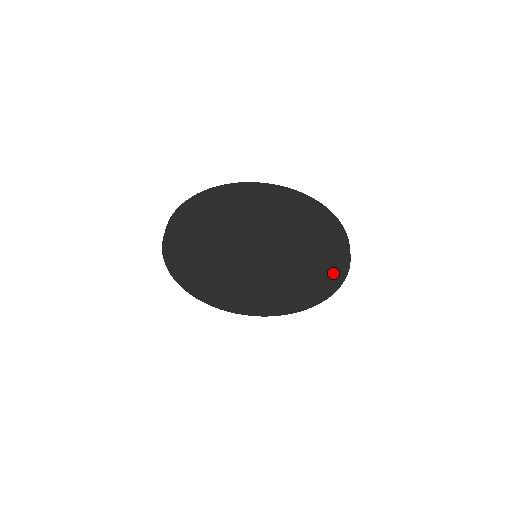
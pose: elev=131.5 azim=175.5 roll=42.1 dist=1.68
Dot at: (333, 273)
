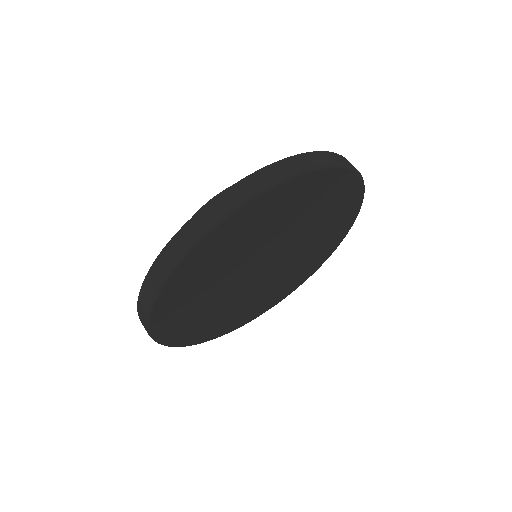
Dot at: (349, 197)
